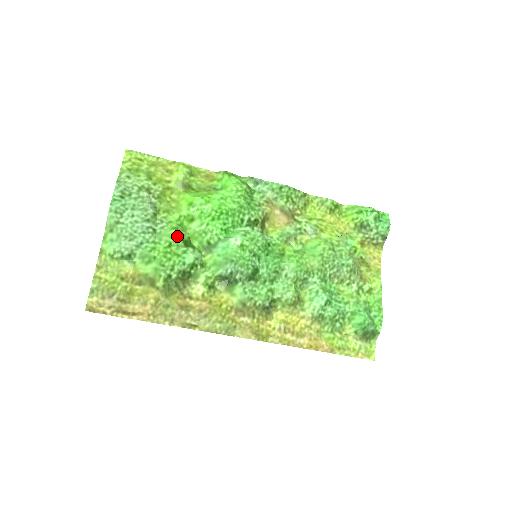
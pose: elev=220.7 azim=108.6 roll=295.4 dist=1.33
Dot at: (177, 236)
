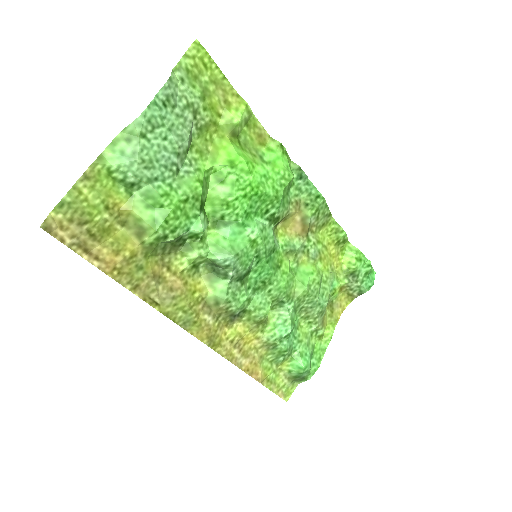
Dot at: (199, 193)
